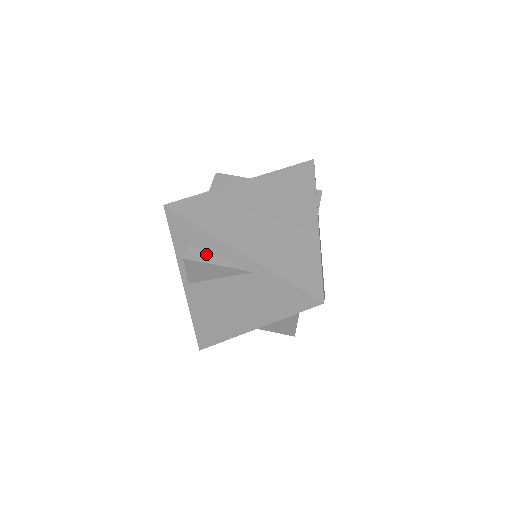
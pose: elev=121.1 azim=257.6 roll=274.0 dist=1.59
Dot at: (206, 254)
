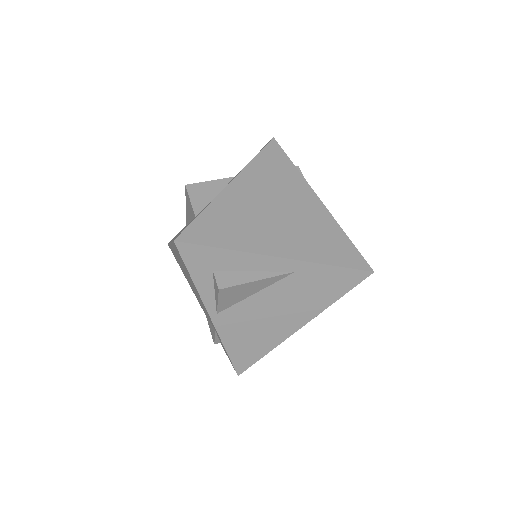
Dot at: (238, 274)
